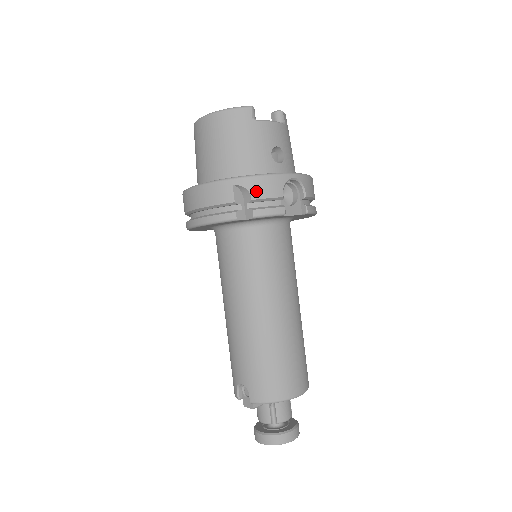
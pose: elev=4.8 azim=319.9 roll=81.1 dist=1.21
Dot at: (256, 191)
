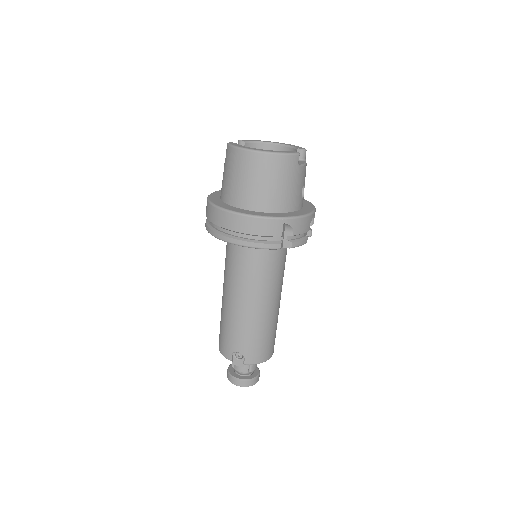
Dot at: (297, 229)
